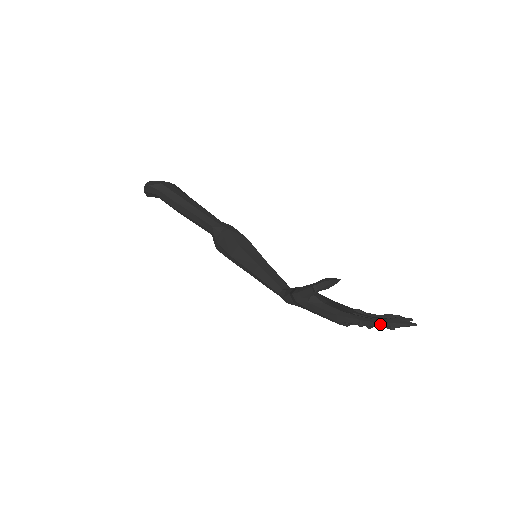
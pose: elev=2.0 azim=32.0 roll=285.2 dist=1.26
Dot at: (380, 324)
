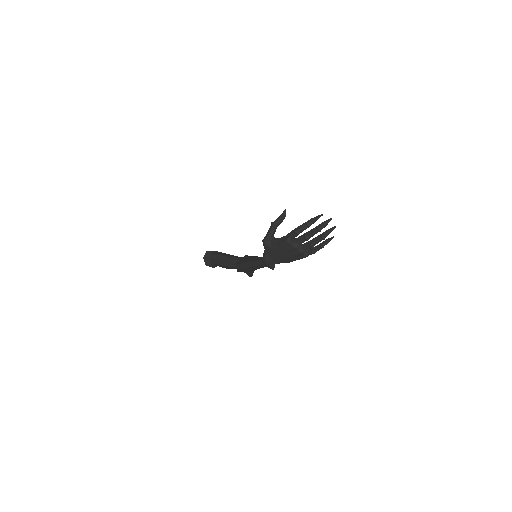
Dot at: (307, 222)
